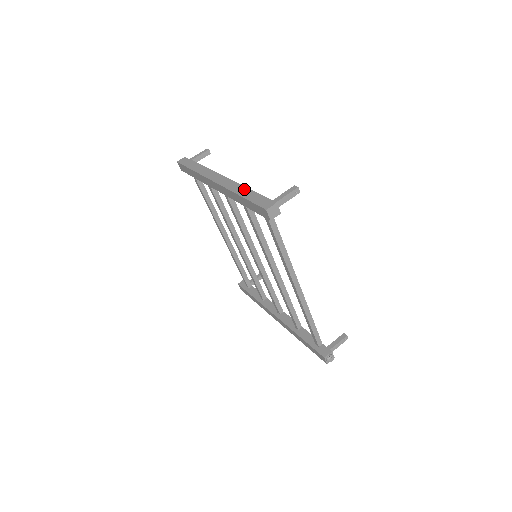
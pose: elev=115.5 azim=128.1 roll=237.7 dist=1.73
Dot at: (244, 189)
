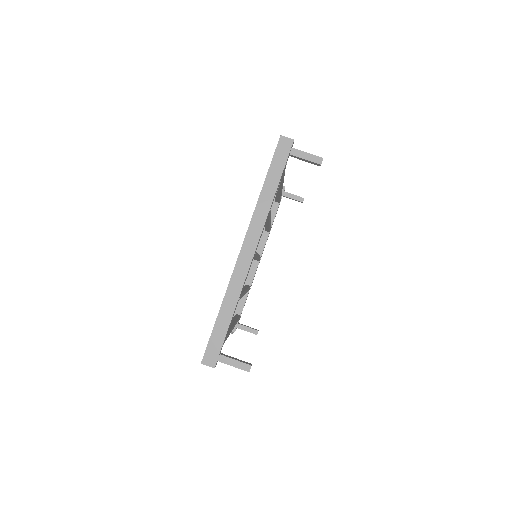
Dot at: (231, 308)
